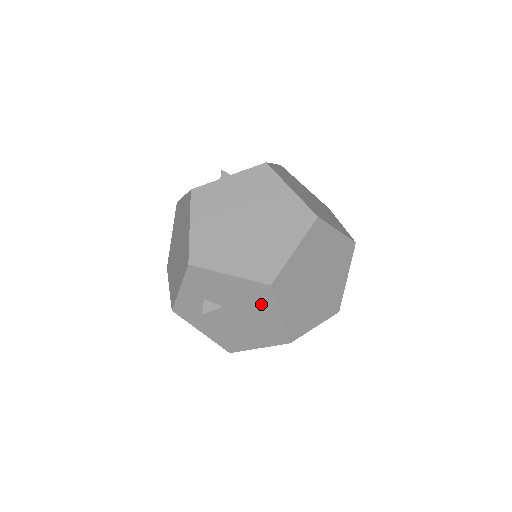
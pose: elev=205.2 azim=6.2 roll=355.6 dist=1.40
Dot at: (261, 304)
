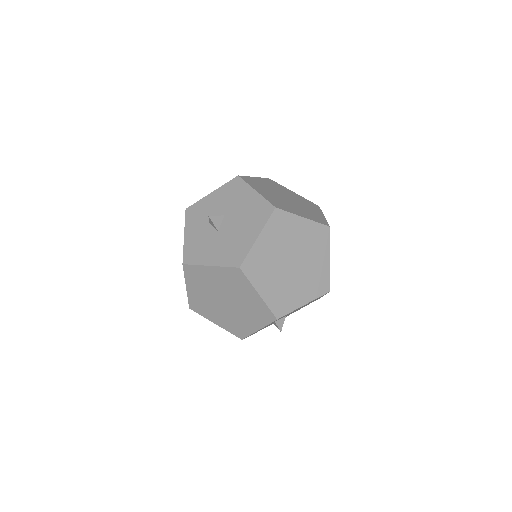
Dot at: occluded
